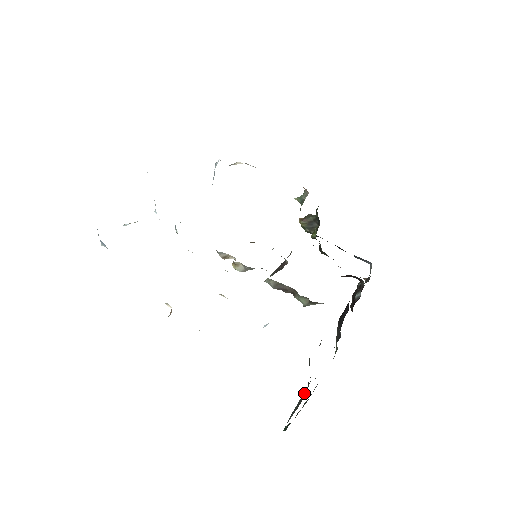
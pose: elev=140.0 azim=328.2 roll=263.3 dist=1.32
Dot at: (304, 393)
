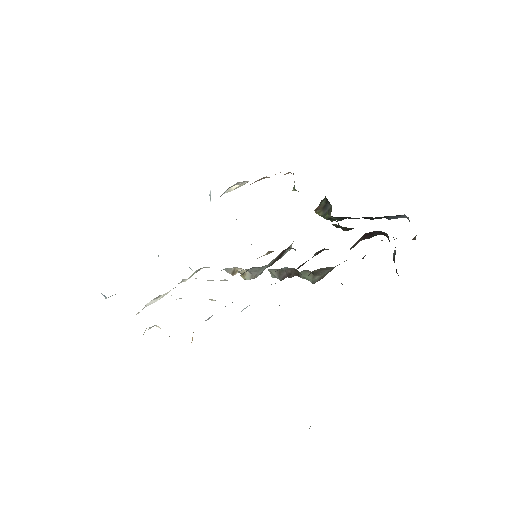
Dot at: occluded
